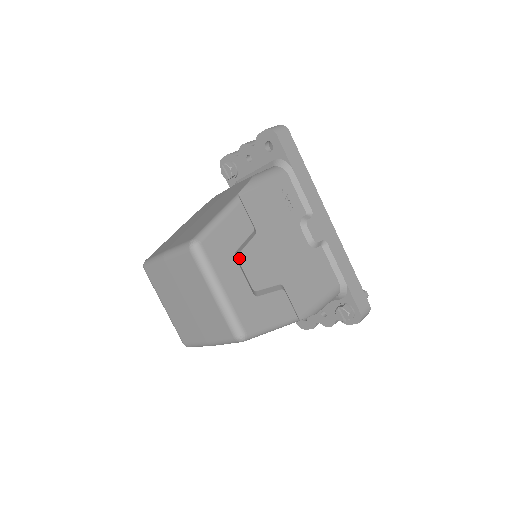
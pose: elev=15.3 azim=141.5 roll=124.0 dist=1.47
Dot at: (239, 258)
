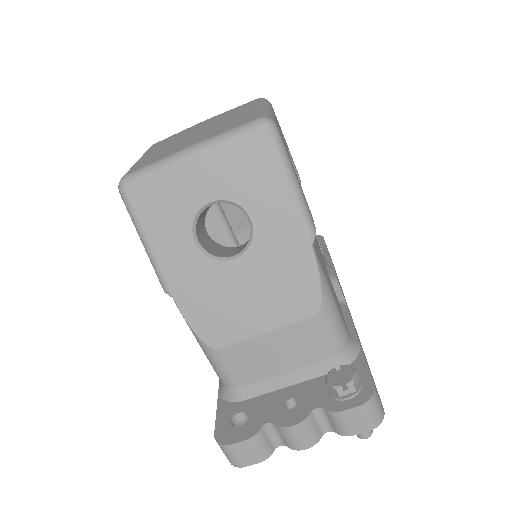
Dot at: occluded
